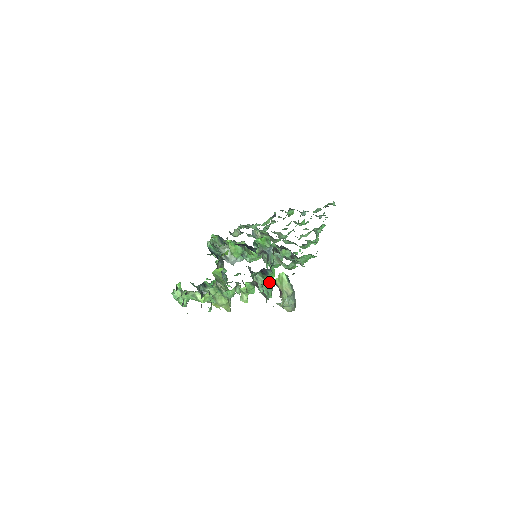
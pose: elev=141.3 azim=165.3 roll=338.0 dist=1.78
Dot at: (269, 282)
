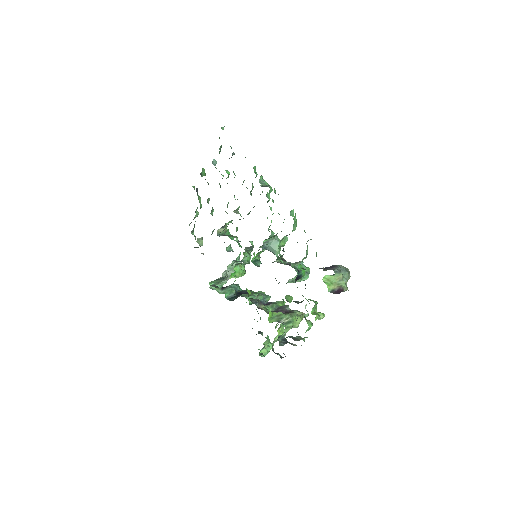
Dot at: occluded
